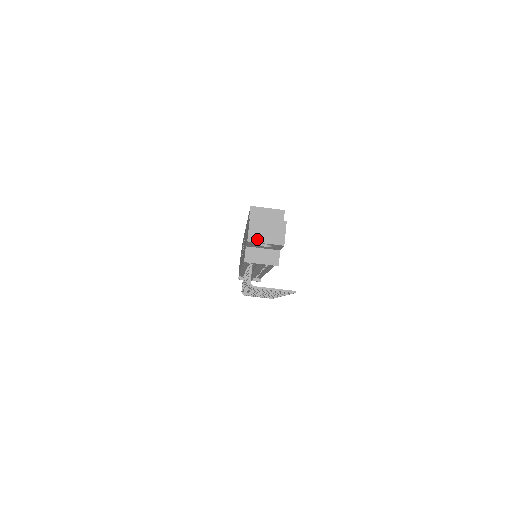
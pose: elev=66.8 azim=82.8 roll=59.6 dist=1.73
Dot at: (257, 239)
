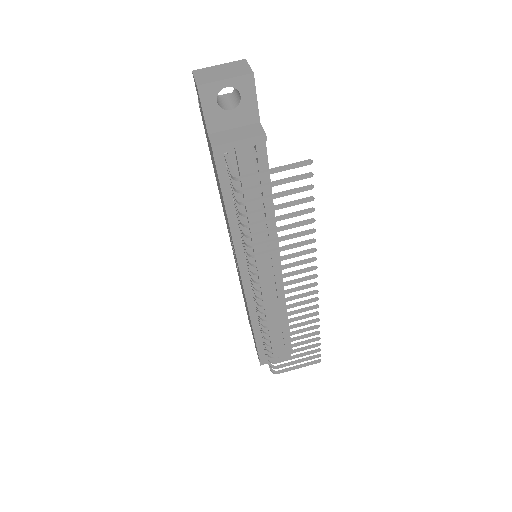
Dot at: (210, 80)
